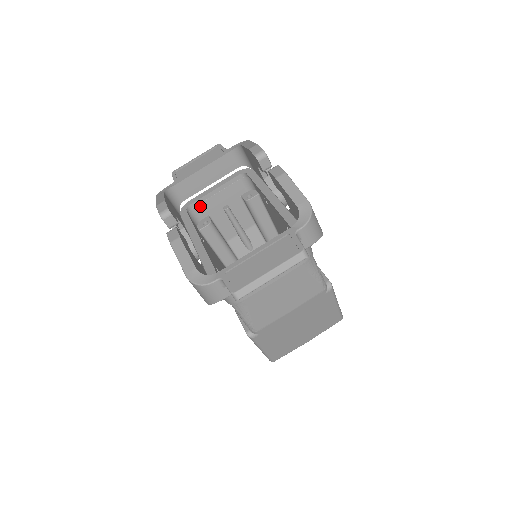
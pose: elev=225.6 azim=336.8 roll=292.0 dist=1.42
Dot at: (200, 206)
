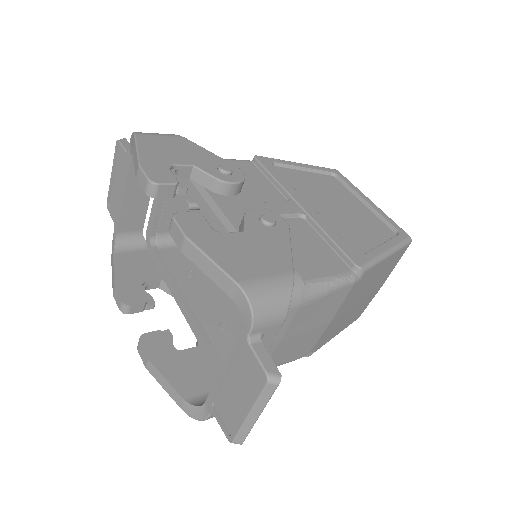
Dot at: (161, 227)
